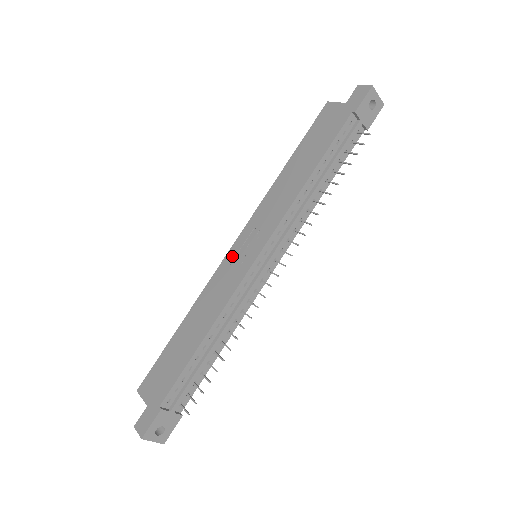
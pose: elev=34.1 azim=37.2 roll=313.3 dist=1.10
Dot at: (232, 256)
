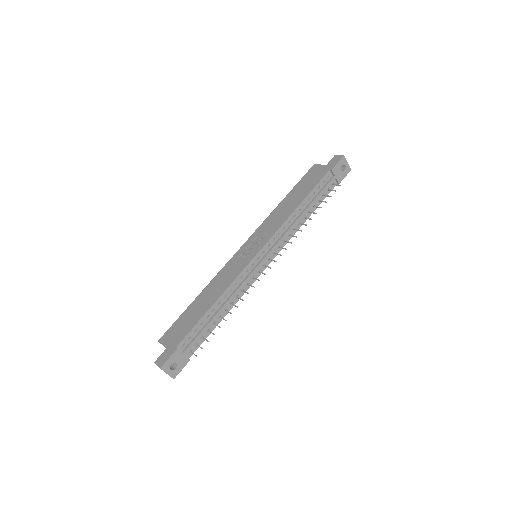
Dot at: (239, 254)
